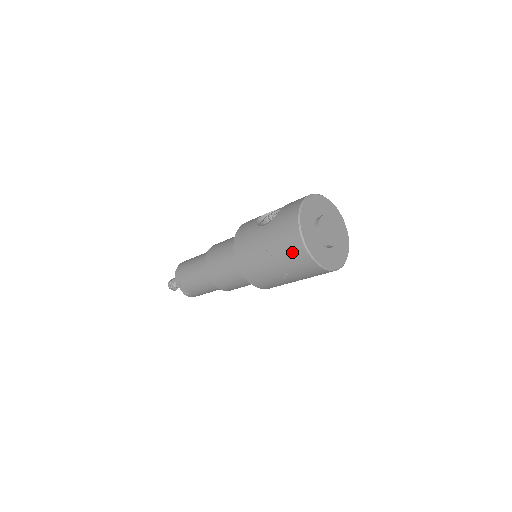
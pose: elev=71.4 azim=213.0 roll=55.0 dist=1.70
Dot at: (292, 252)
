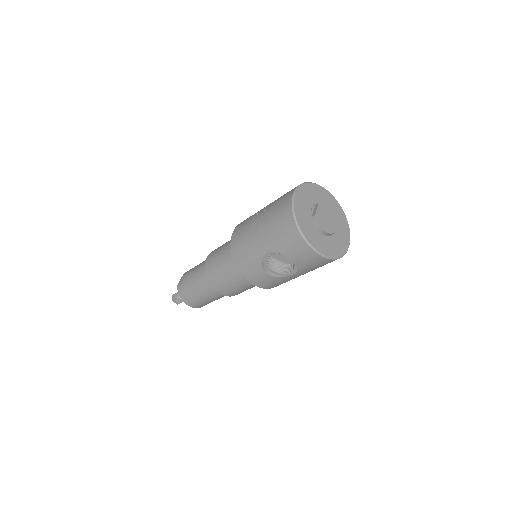
Dot at: (284, 196)
